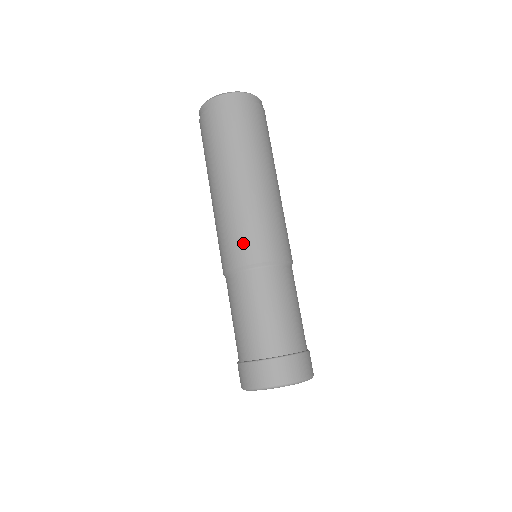
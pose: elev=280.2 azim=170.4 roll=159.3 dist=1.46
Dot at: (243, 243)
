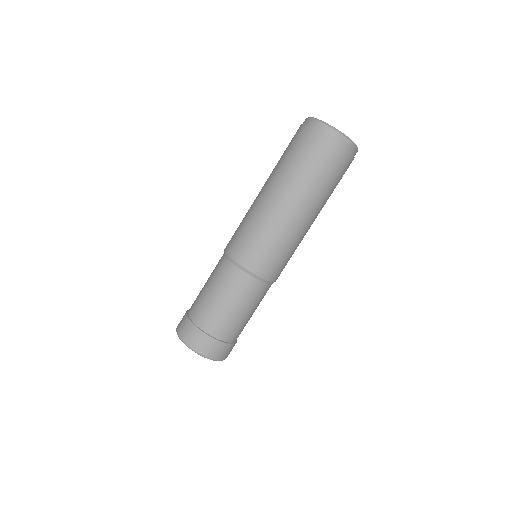
Dot at: (235, 236)
